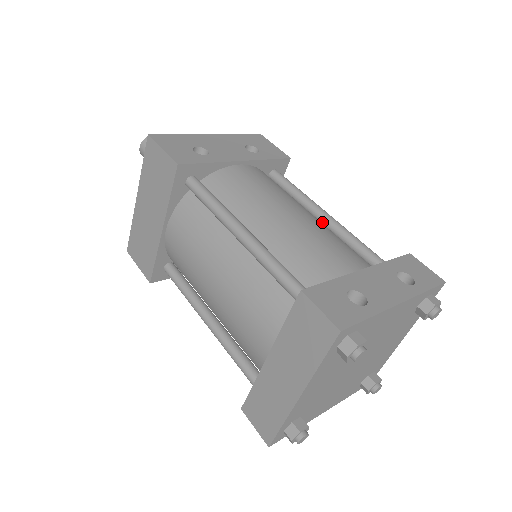
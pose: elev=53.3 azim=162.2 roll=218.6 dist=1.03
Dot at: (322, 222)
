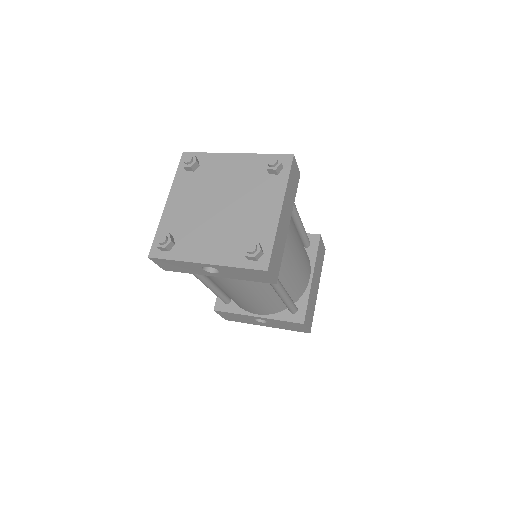
Dot at: occluded
